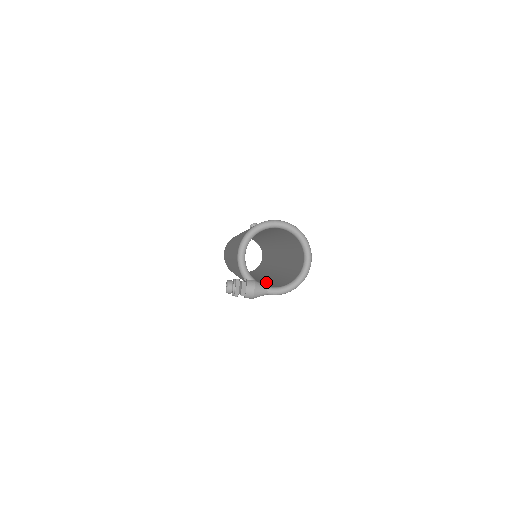
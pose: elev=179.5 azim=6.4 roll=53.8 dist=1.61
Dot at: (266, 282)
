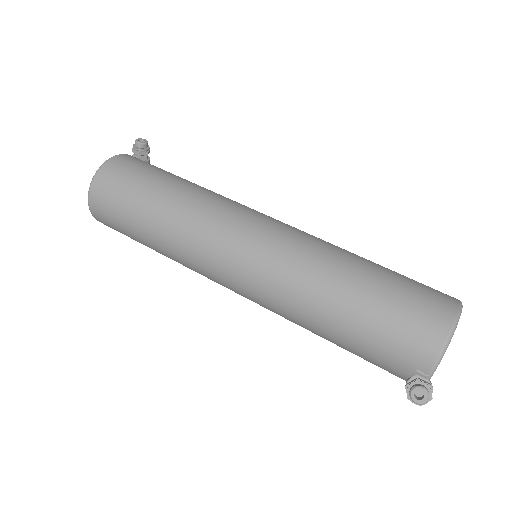
Dot at: occluded
